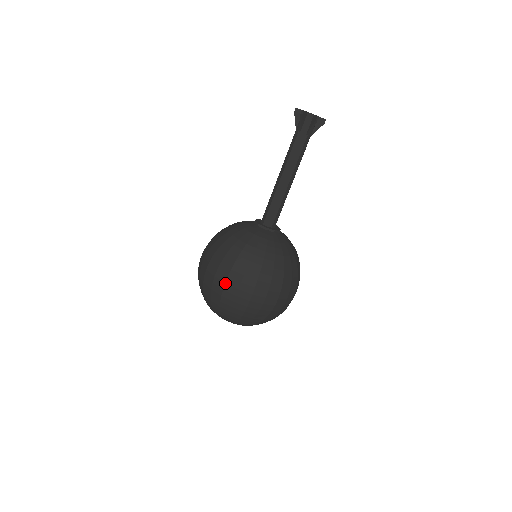
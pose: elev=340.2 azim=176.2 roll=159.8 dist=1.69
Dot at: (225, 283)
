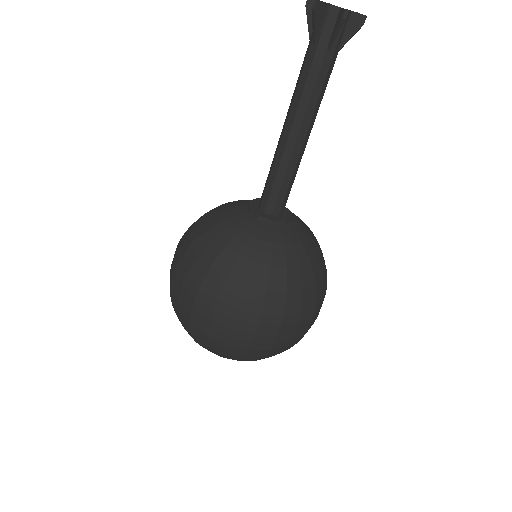
Dot at: (277, 336)
